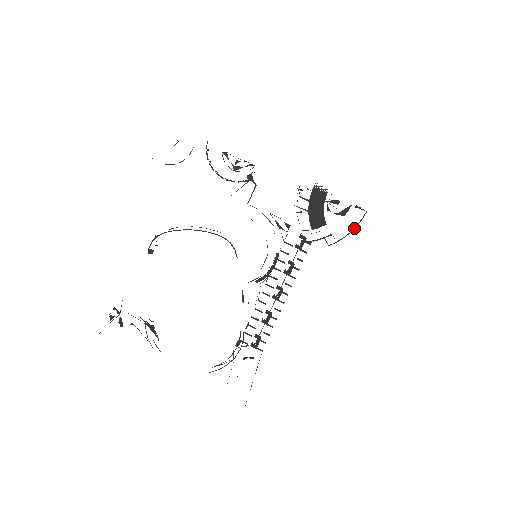
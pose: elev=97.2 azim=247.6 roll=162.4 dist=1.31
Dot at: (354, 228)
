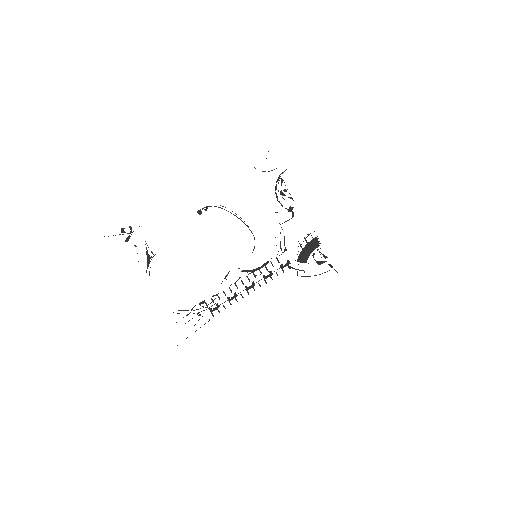
Dot at: occluded
